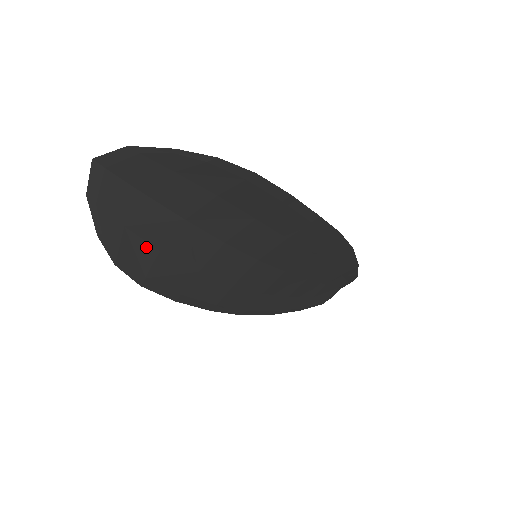
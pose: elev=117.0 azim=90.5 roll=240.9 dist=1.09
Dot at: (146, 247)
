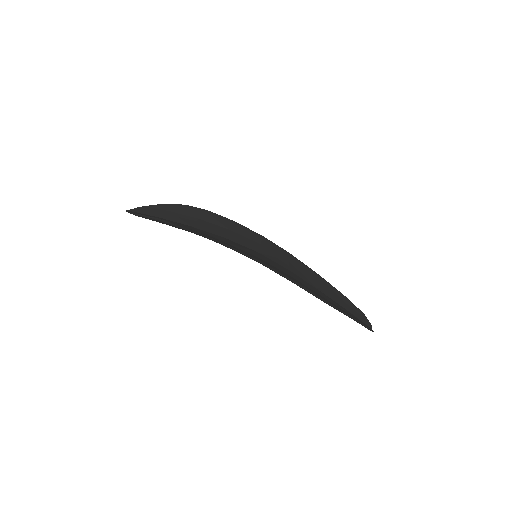
Dot at: occluded
